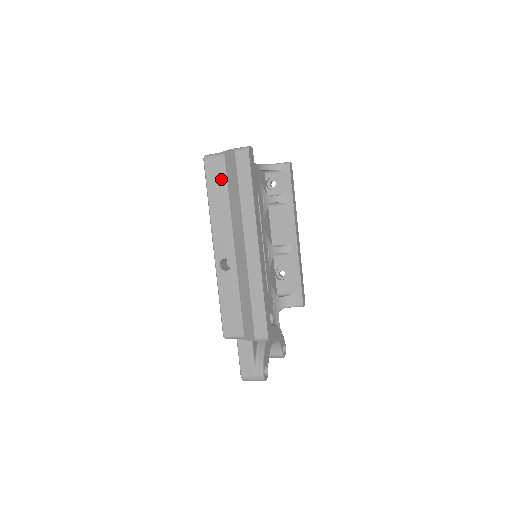
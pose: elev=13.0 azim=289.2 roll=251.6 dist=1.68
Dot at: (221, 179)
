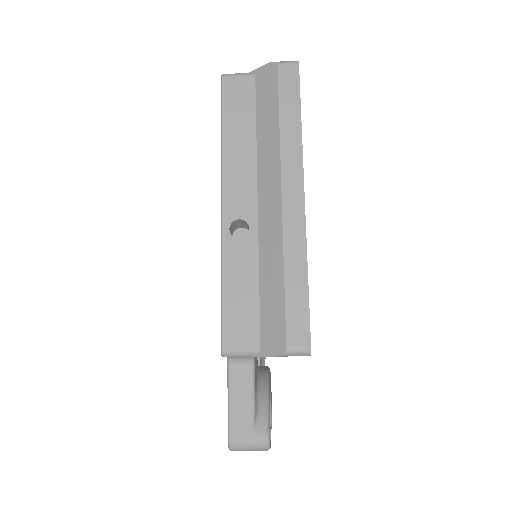
Dot at: (246, 105)
